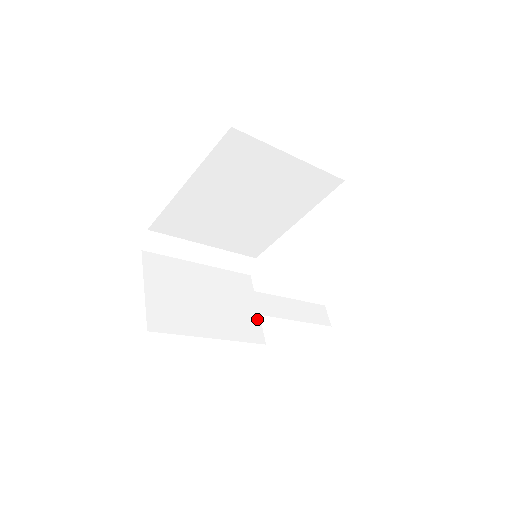
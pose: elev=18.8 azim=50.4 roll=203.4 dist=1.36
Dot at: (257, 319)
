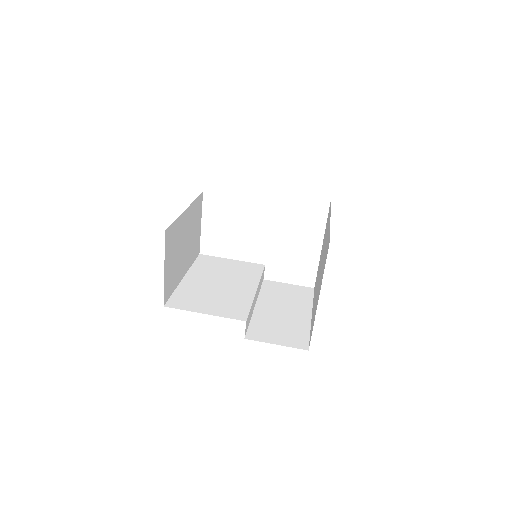
Dot at: (200, 235)
